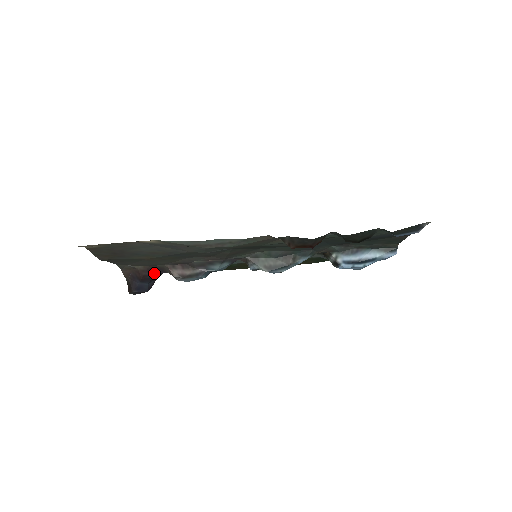
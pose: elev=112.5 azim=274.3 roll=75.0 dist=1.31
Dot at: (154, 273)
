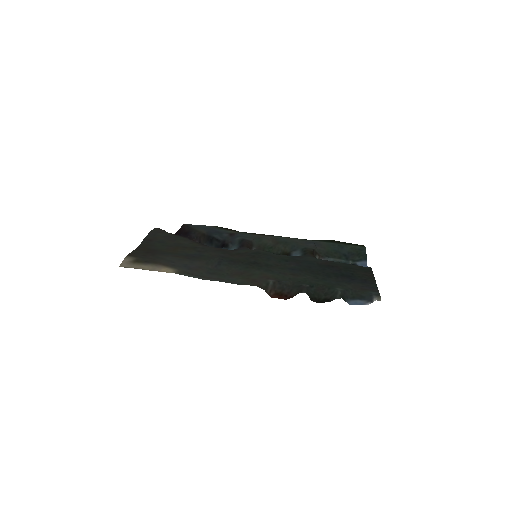
Dot at: occluded
